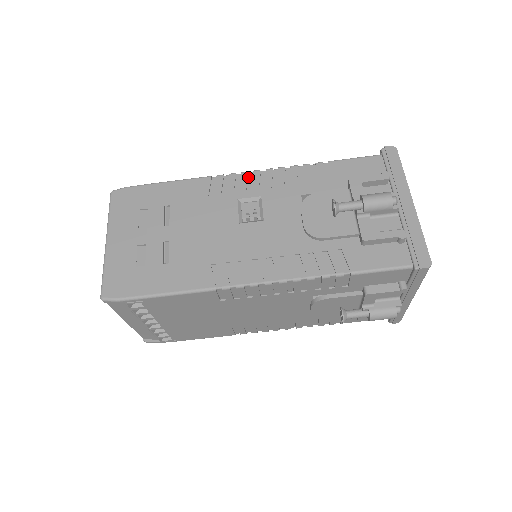
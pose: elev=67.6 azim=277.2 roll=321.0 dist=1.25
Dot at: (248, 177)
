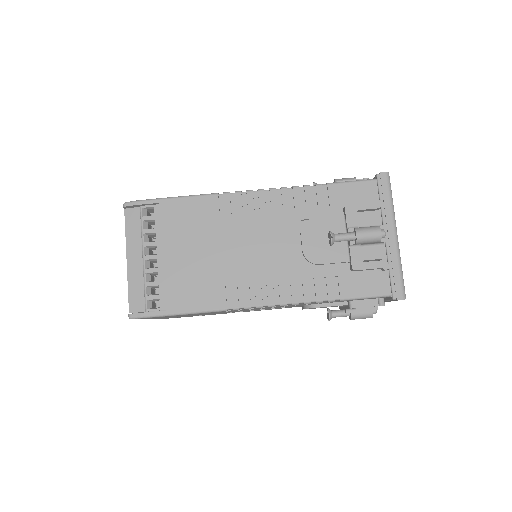
Dot at: occluded
